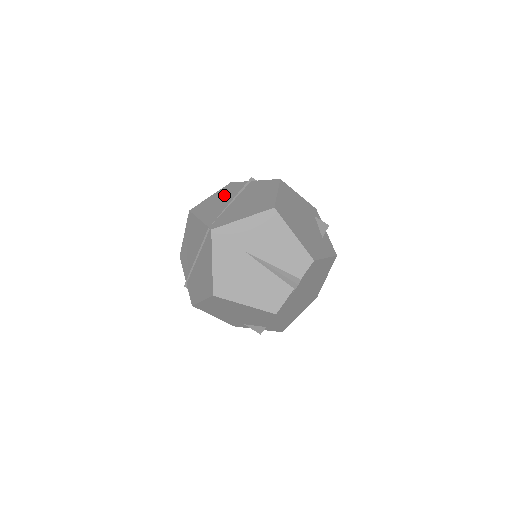
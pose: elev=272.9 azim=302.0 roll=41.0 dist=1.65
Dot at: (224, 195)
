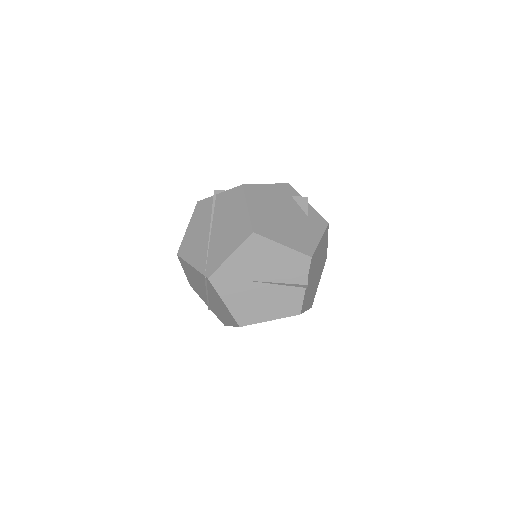
Dot at: (199, 224)
